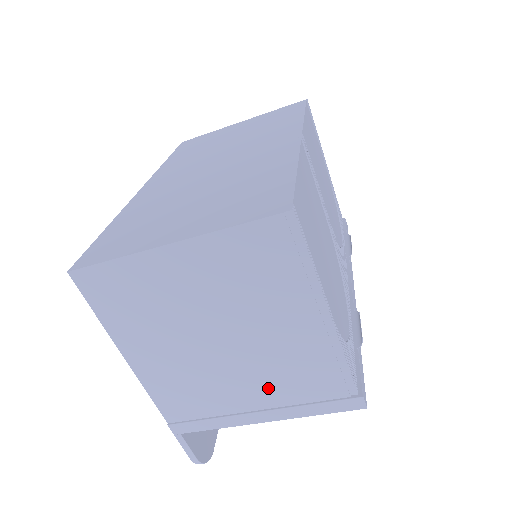
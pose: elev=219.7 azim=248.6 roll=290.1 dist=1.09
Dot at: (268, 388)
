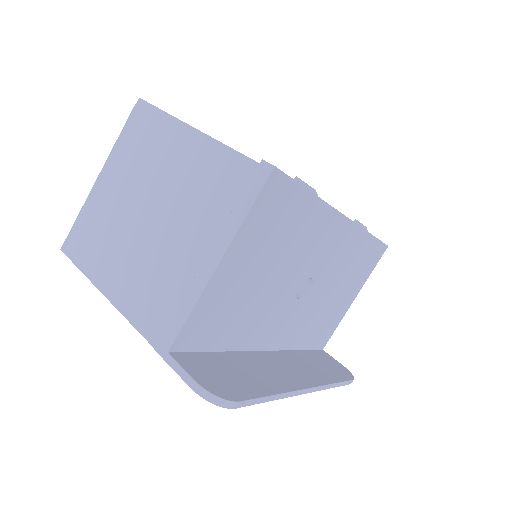
Dot at: (199, 226)
